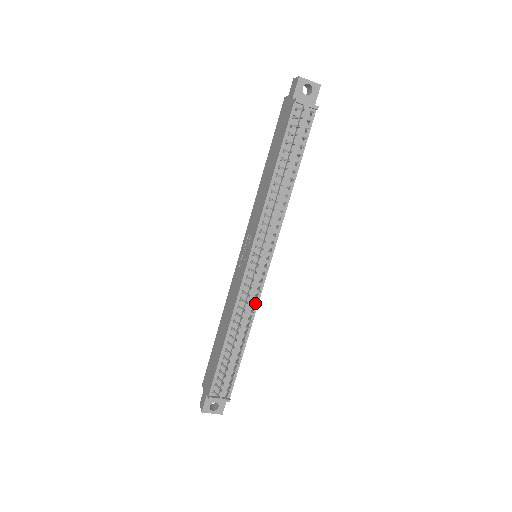
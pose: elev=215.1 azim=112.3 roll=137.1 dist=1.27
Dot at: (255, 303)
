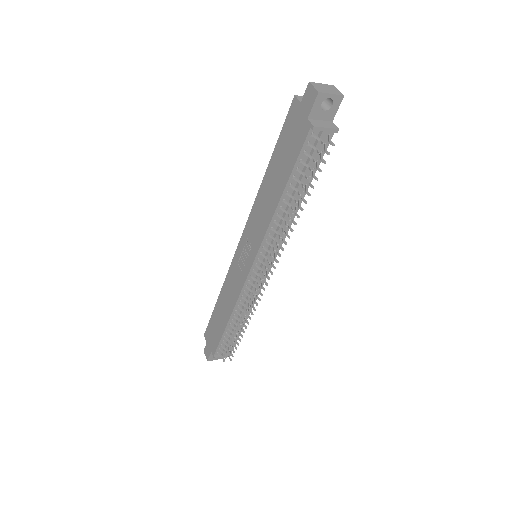
Dot at: (255, 295)
